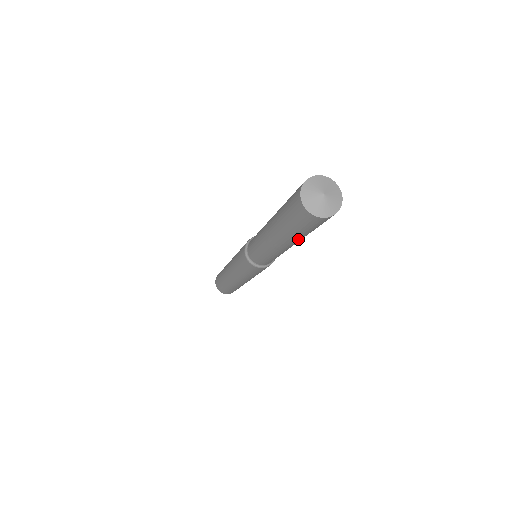
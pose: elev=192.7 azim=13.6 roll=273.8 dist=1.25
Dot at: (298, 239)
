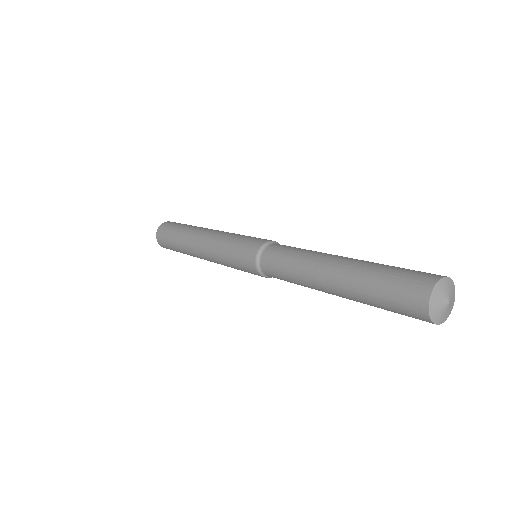
Dot at: (356, 298)
